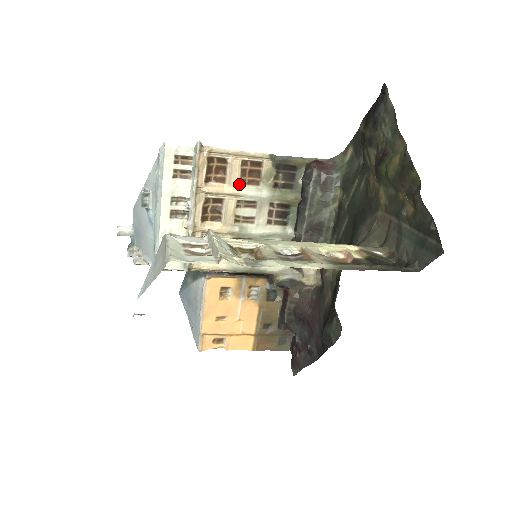
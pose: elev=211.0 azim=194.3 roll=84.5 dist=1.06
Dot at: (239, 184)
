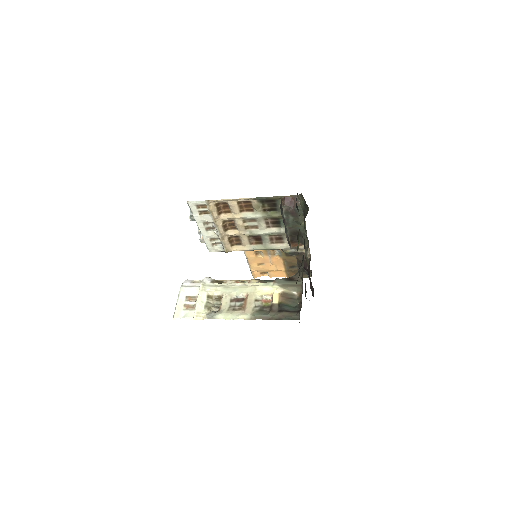
Dot at: (241, 212)
